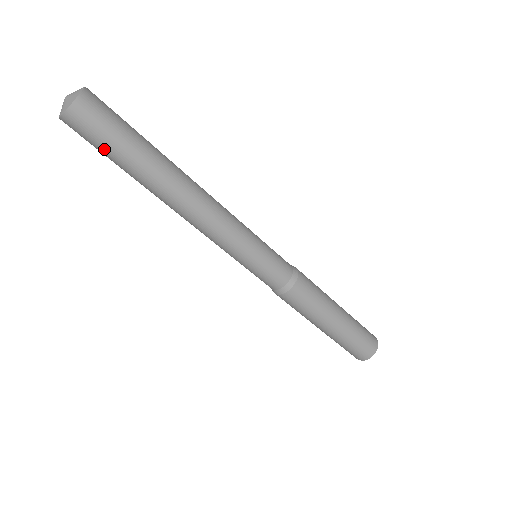
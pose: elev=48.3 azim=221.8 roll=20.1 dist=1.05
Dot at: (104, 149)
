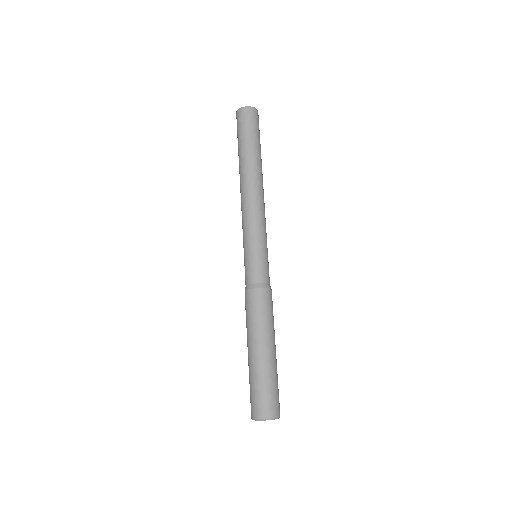
Dot at: (243, 132)
